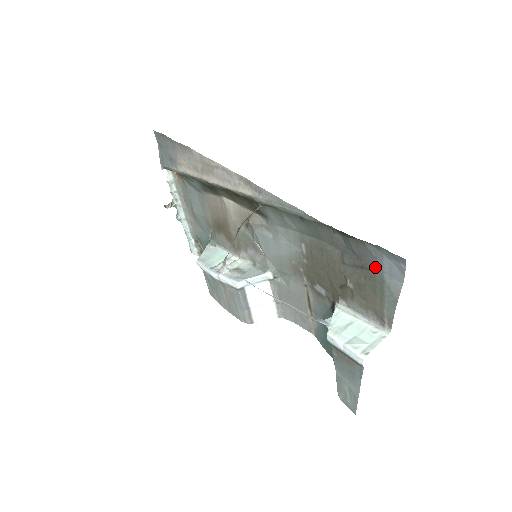
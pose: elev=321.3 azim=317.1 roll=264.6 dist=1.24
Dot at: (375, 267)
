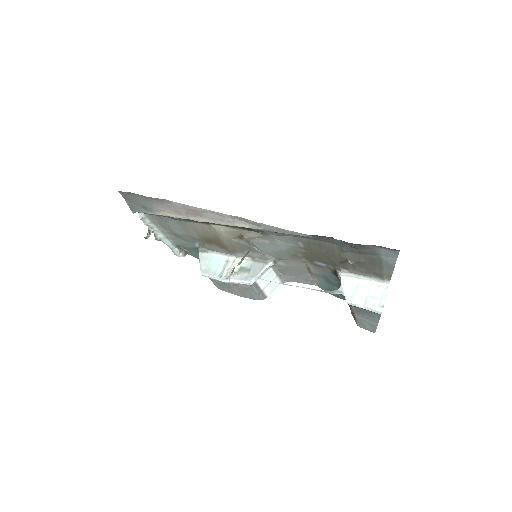
Dot at: (373, 253)
